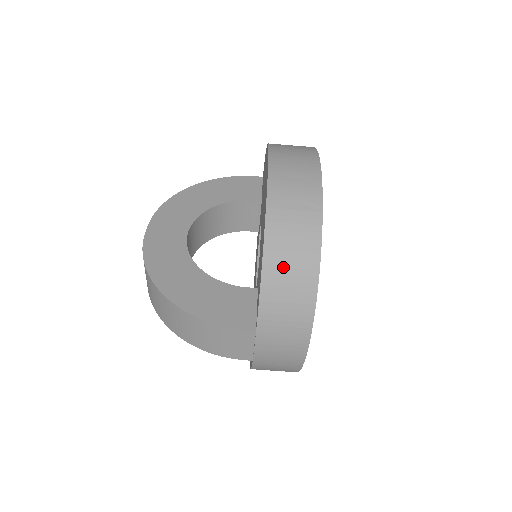
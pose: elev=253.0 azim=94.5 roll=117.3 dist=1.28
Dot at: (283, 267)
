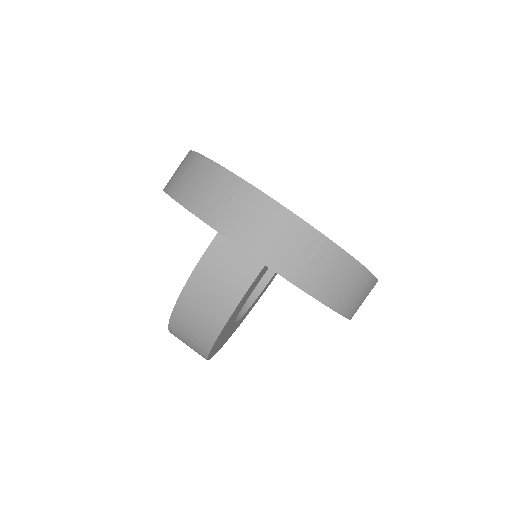
Dot at: (186, 185)
